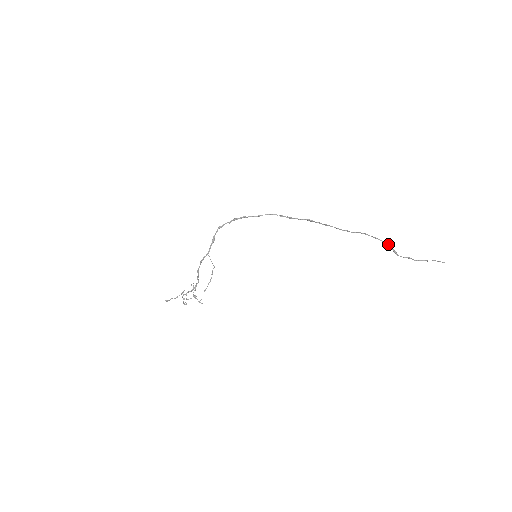
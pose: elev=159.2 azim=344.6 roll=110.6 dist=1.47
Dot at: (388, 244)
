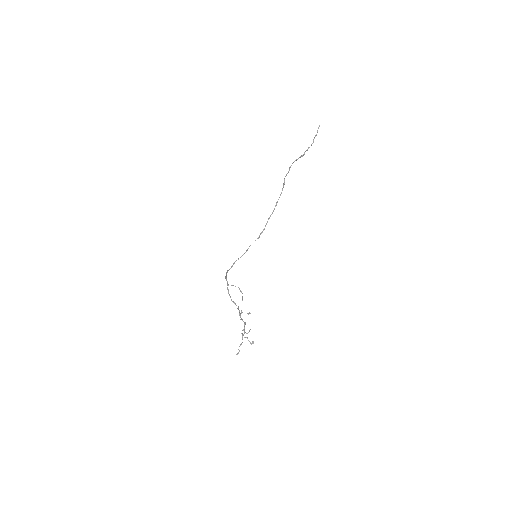
Dot at: (296, 160)
